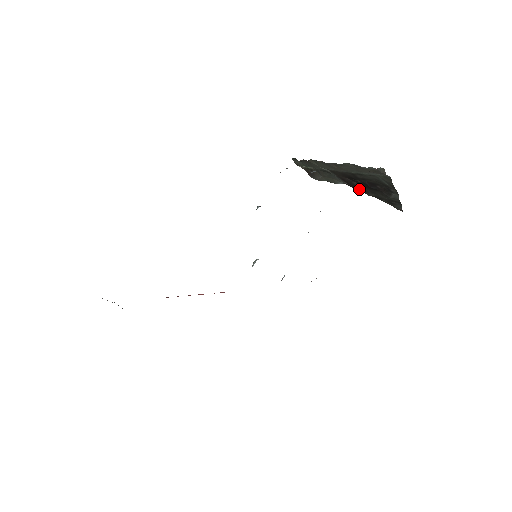
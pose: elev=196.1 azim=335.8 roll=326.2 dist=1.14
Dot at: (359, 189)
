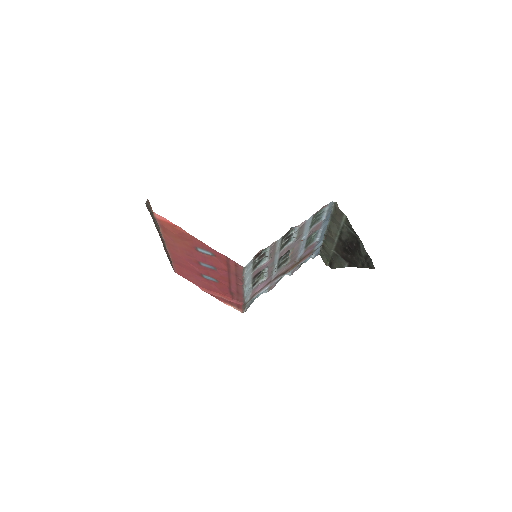
Dot at: (353, 263)
